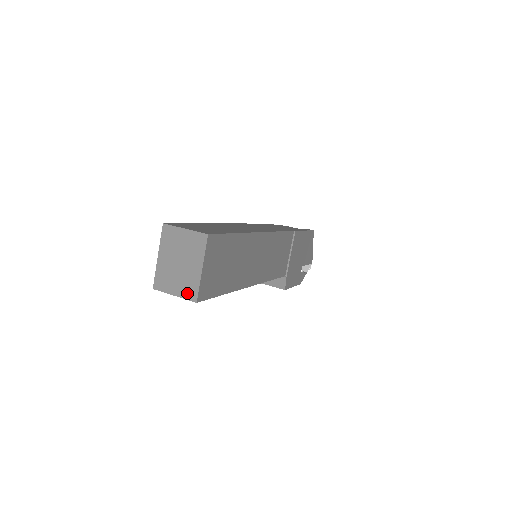
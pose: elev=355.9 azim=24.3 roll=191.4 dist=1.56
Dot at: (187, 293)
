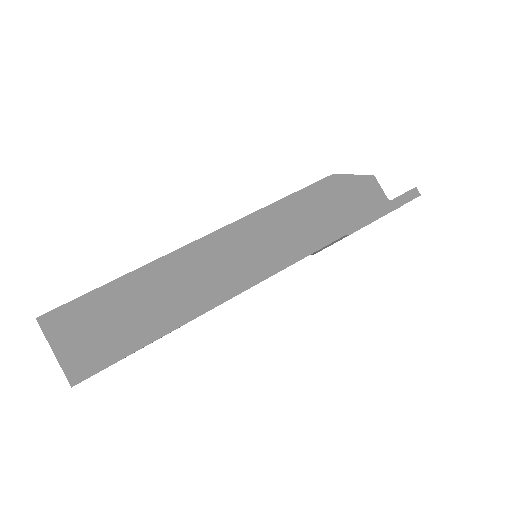
Dot at: occluded
